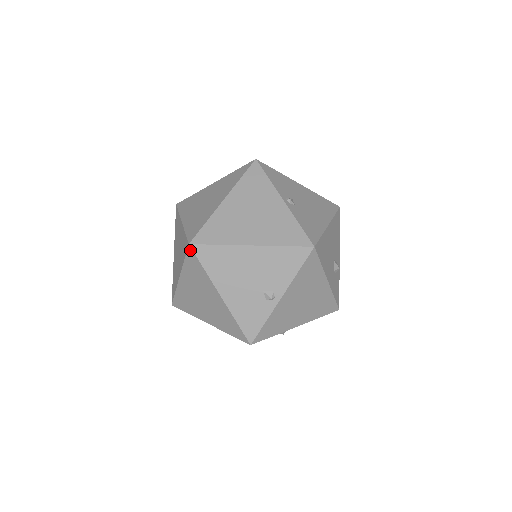
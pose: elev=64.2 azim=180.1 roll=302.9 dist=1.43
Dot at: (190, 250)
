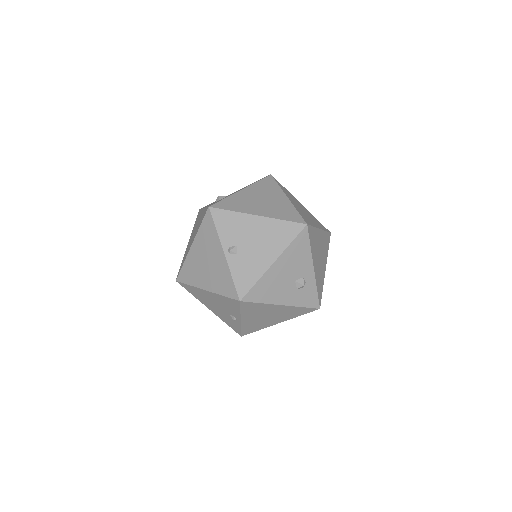
Dot at: (179, 283)
